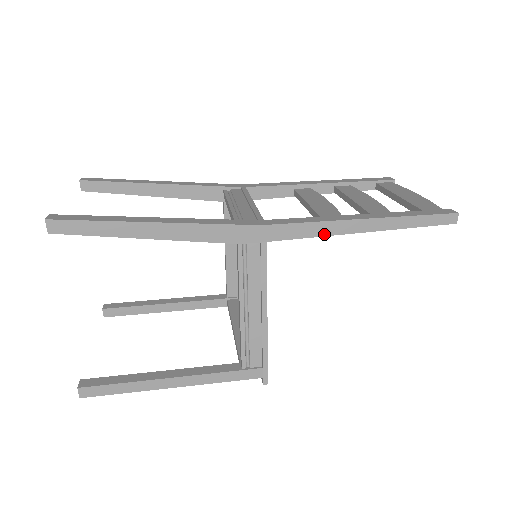
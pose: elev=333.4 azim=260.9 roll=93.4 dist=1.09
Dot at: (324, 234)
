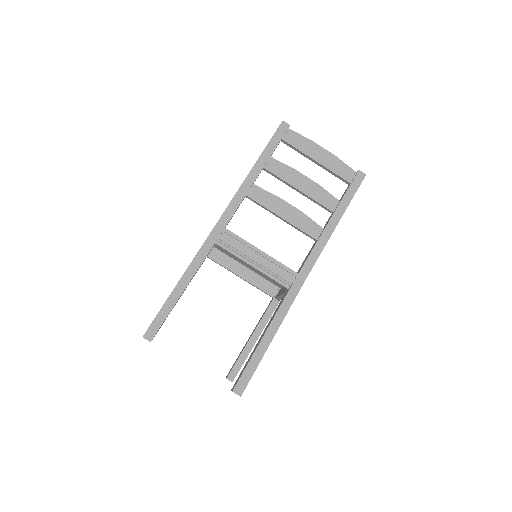
Dot at: occluded
